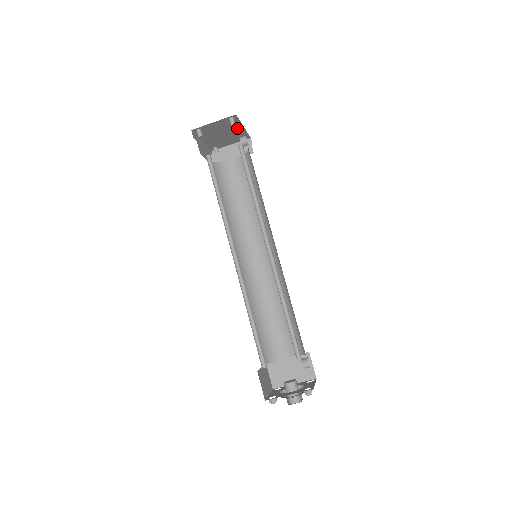
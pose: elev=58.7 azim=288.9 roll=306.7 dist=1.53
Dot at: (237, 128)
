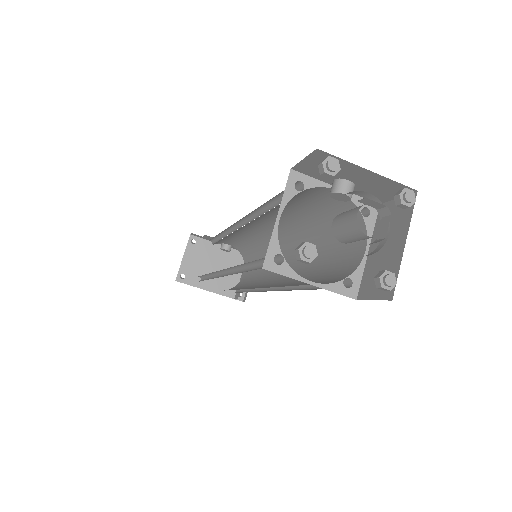
Dot at: (220, 252)
